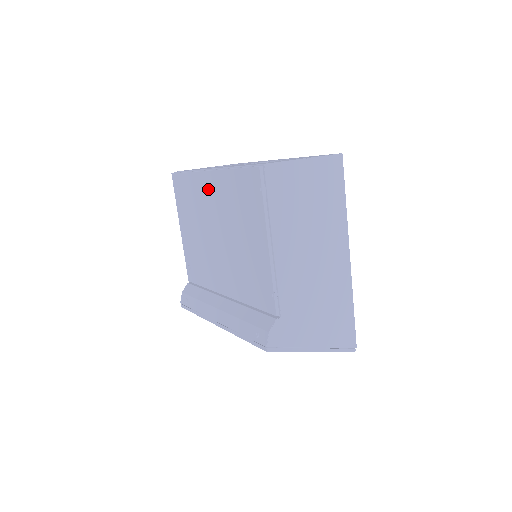
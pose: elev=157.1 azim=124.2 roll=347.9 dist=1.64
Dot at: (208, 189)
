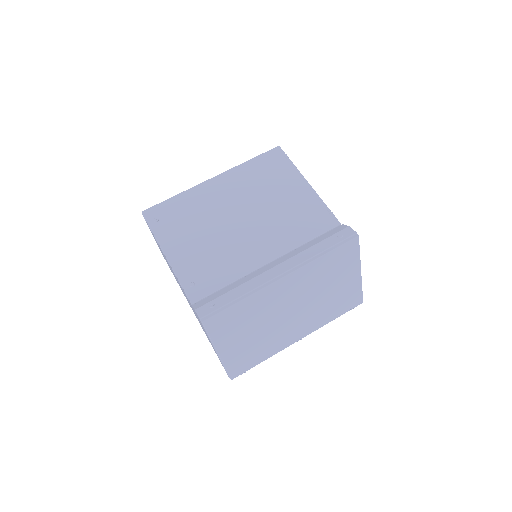
Dot at: (216, 190)
